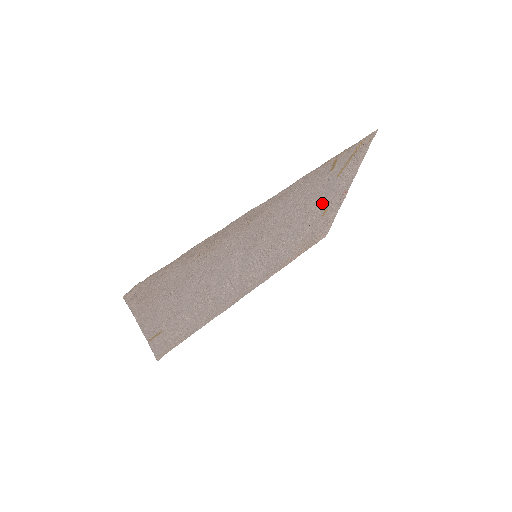
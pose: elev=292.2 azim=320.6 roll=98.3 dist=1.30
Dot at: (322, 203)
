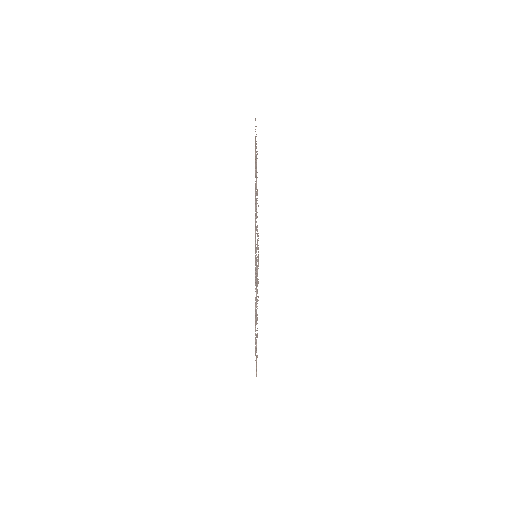
Dot at: occluded
